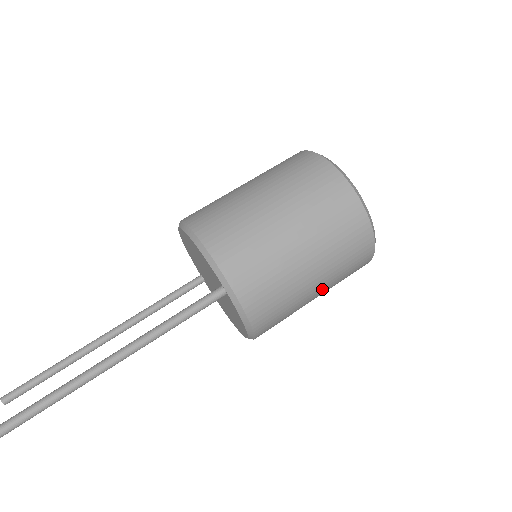
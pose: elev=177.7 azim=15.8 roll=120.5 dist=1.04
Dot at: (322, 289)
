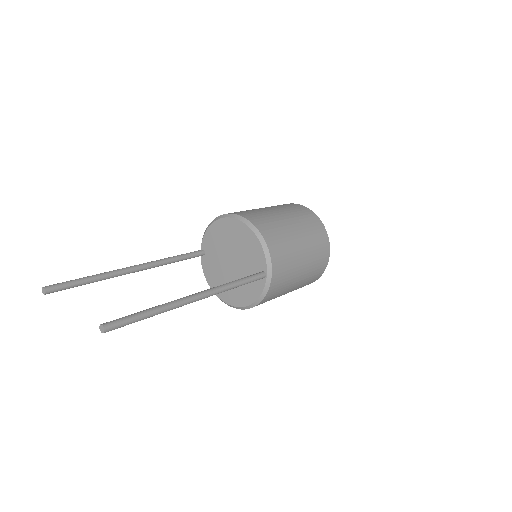
Dot at: occluded
